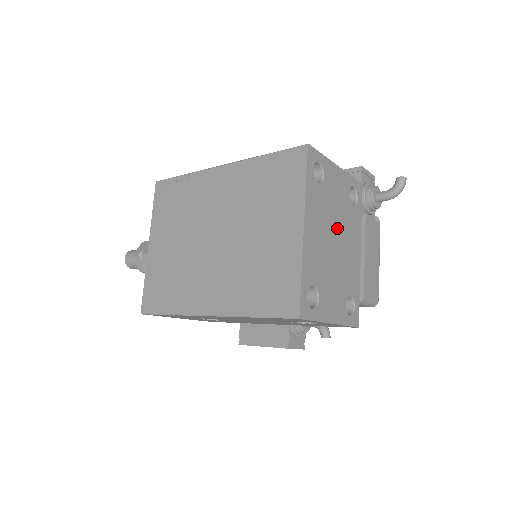
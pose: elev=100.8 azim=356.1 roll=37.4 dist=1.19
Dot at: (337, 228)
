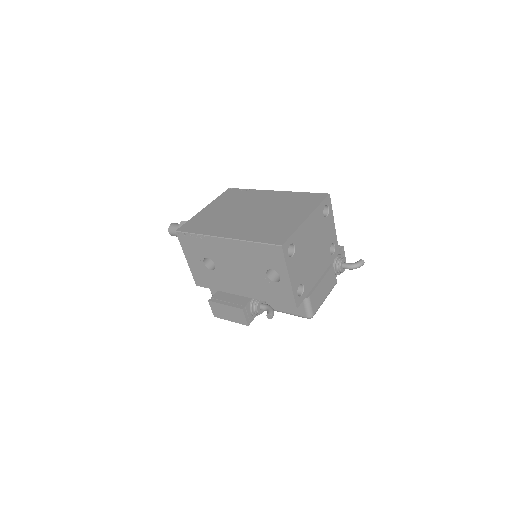
Dot at: (318, 246)
